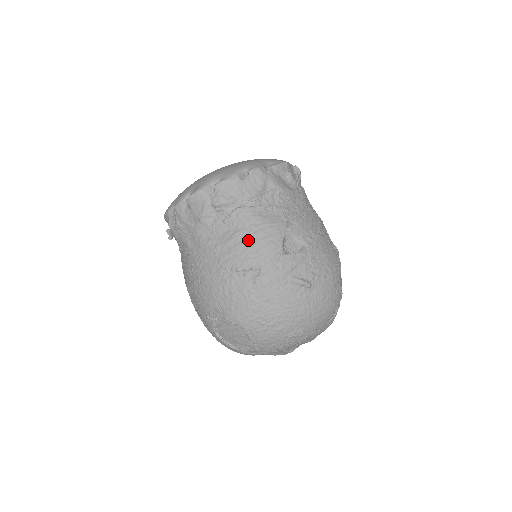
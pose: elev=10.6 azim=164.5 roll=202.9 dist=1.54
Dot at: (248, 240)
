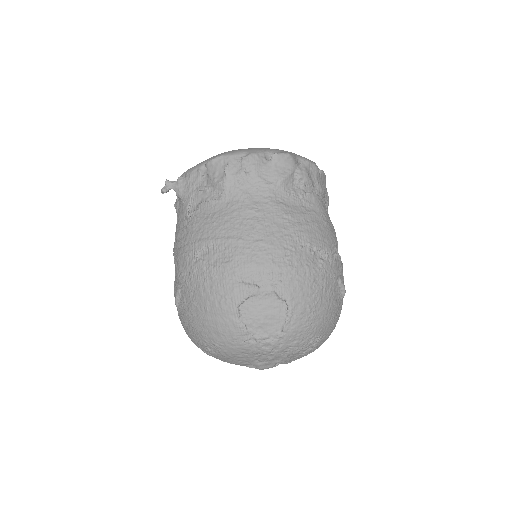
Dot at: (320, 223)
